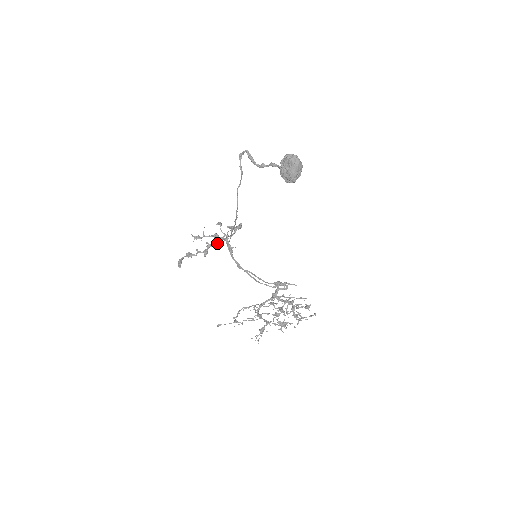
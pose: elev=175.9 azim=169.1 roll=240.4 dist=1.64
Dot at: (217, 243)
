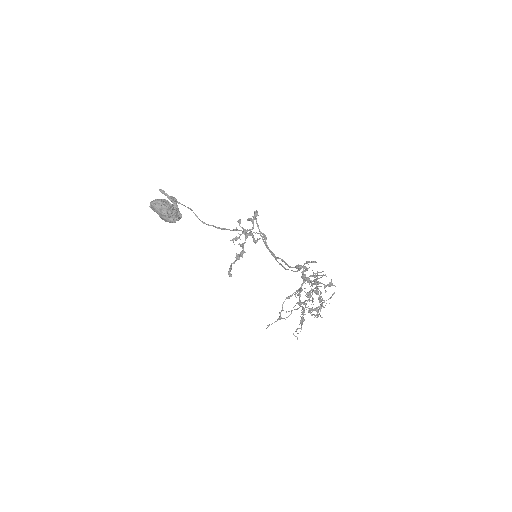
Dot at: (245, 242)
